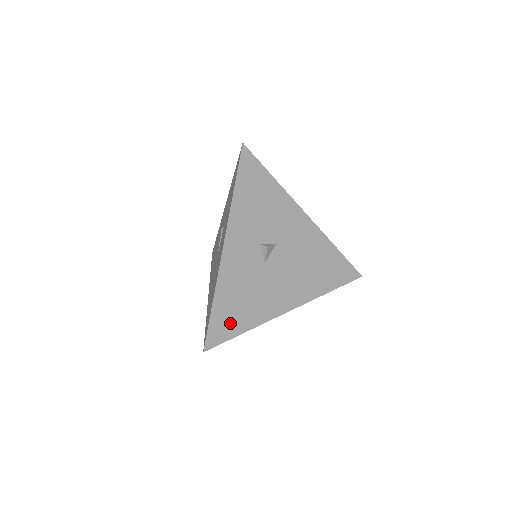
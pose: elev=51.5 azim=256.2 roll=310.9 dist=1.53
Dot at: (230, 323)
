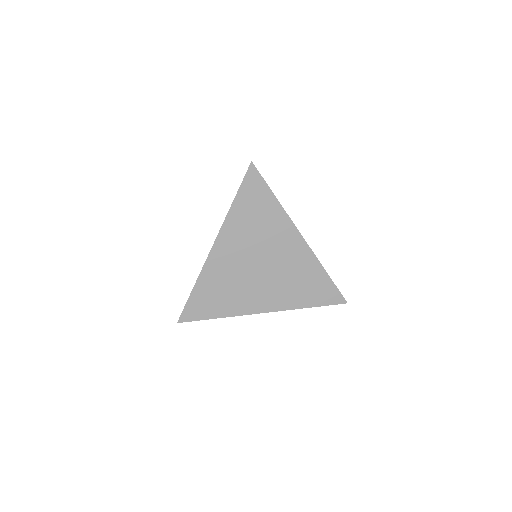
Dot at: occluded
